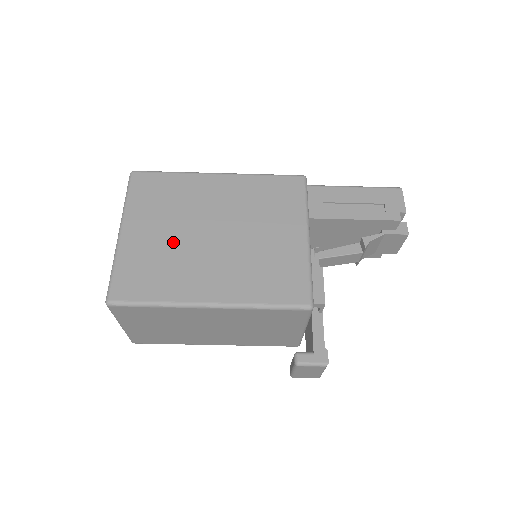
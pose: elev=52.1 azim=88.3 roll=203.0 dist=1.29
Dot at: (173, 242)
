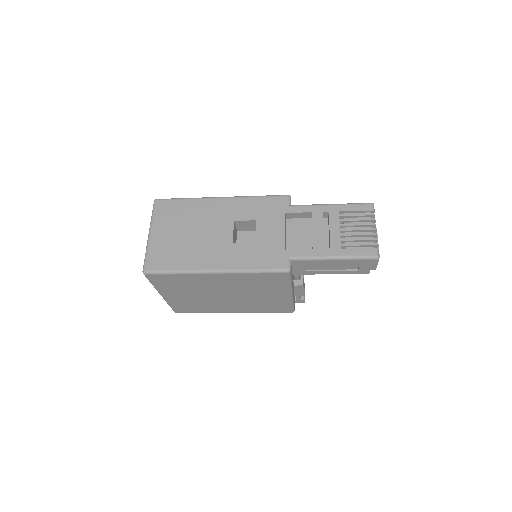
Dot at: (199, 299)
